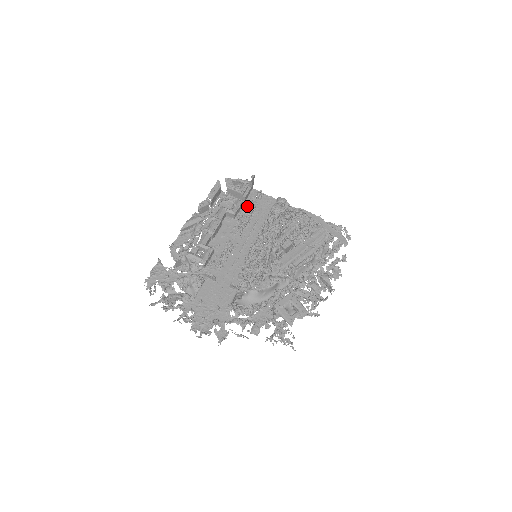
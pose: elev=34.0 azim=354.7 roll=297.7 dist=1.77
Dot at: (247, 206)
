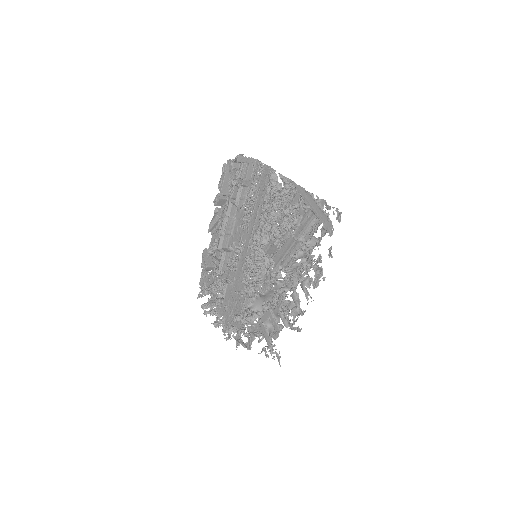
Dot at: occluded
